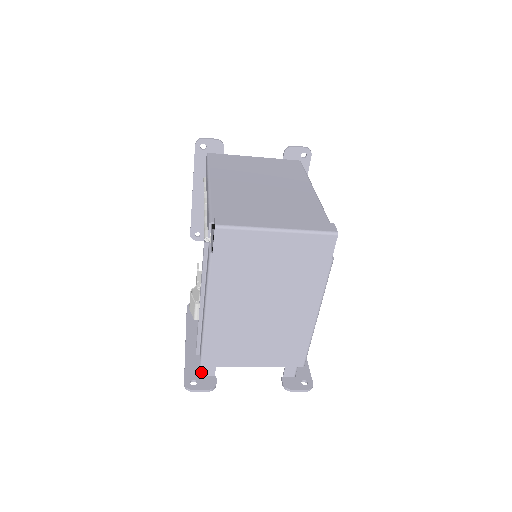
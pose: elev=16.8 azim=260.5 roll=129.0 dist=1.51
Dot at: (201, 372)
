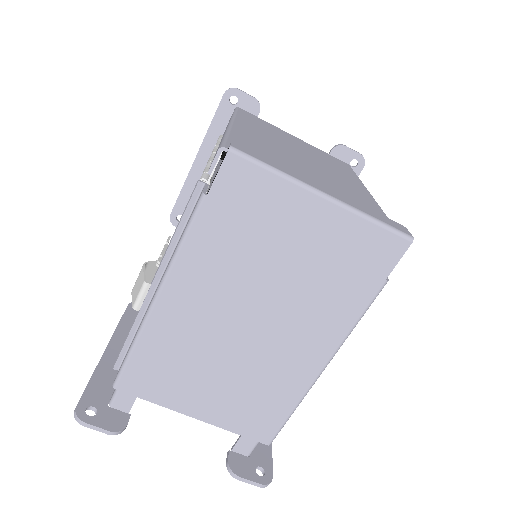
Dot at: (110, 399)
